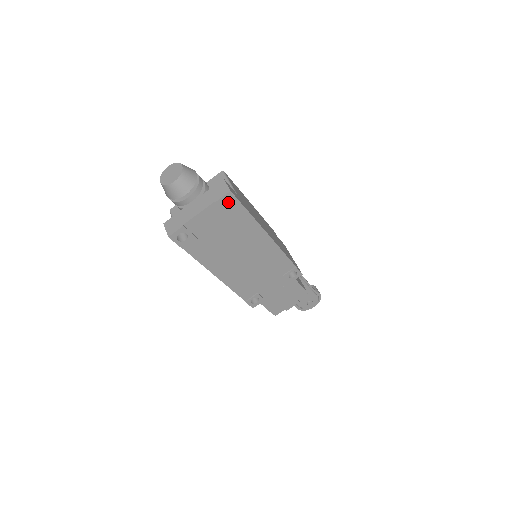
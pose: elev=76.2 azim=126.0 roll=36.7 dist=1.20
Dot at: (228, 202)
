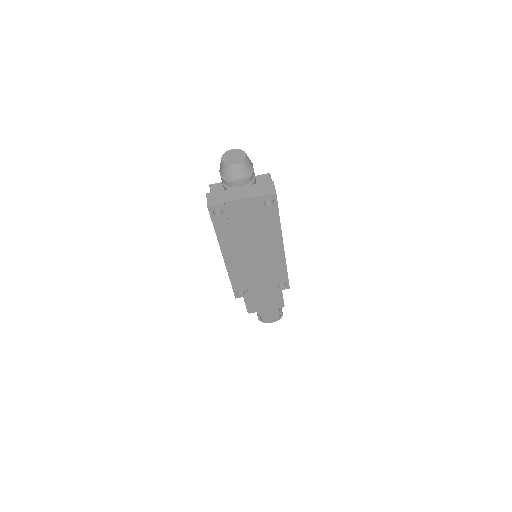
Dot at: (268, 201)
